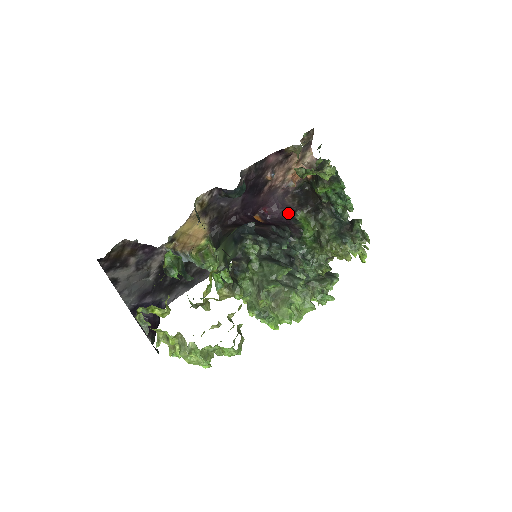
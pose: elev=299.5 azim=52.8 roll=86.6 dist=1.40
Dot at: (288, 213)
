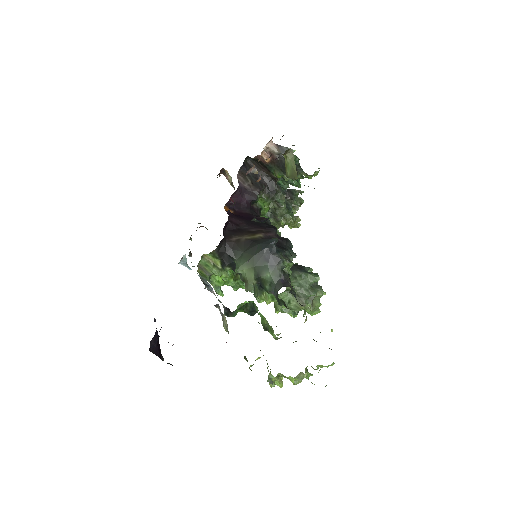
Dot at: (250, 197)
